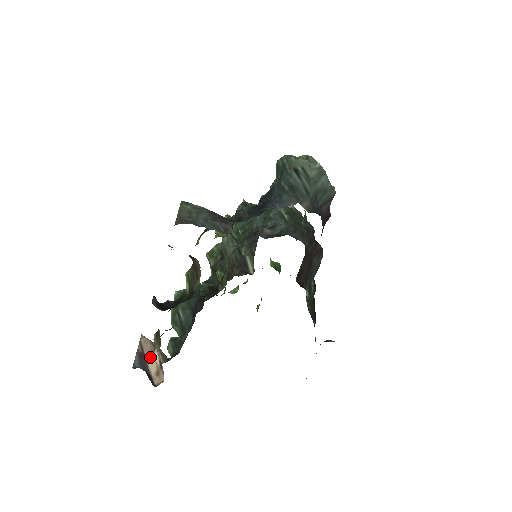
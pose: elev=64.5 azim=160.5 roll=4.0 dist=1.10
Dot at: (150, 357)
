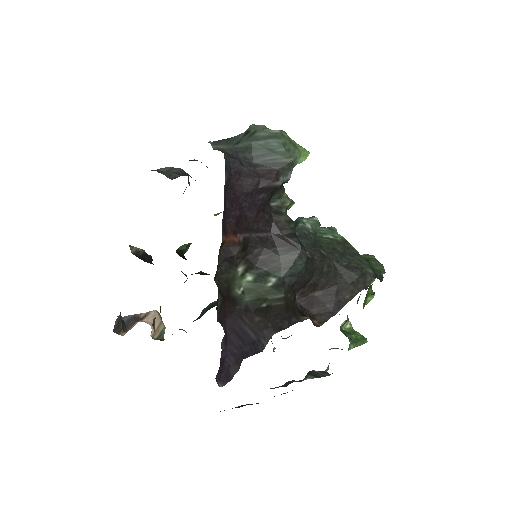
Dot at: occluded
